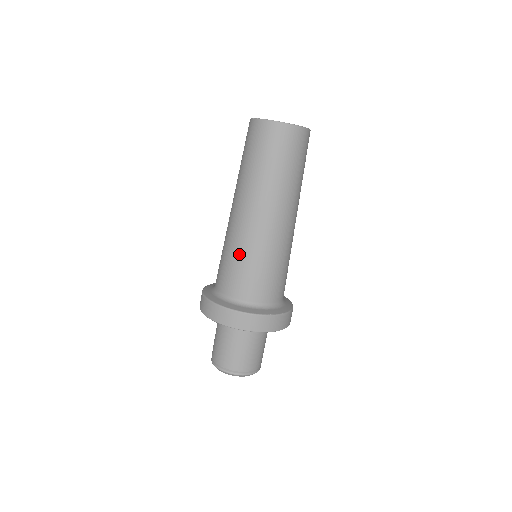
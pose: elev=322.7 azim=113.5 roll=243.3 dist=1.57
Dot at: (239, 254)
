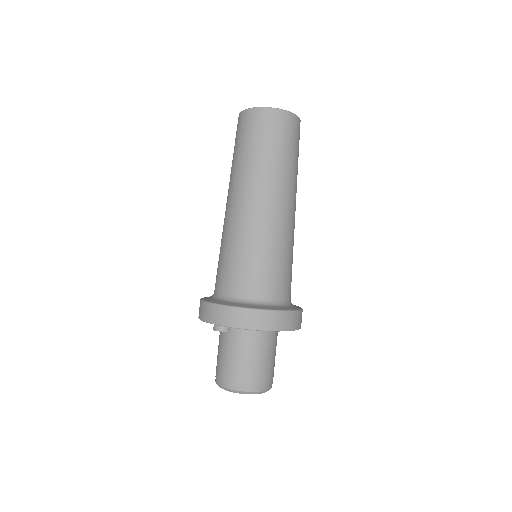
Dot at: (274, 251)
